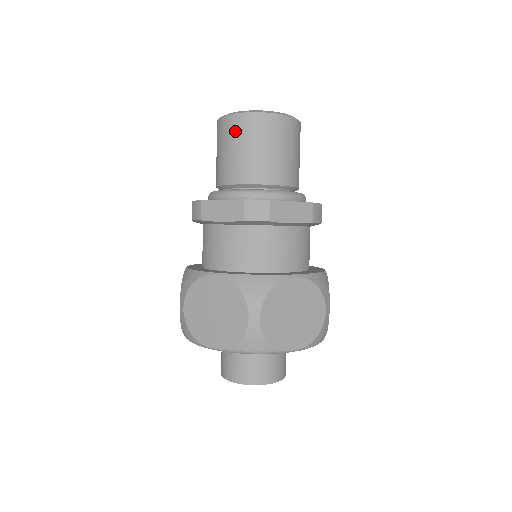
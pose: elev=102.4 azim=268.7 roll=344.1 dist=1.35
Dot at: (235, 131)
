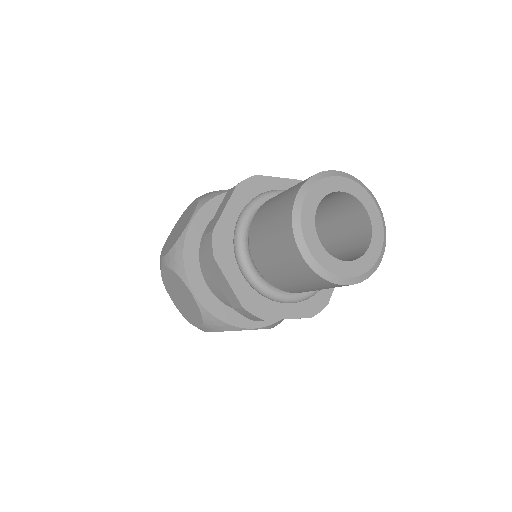
Dot at: (288, 257)
